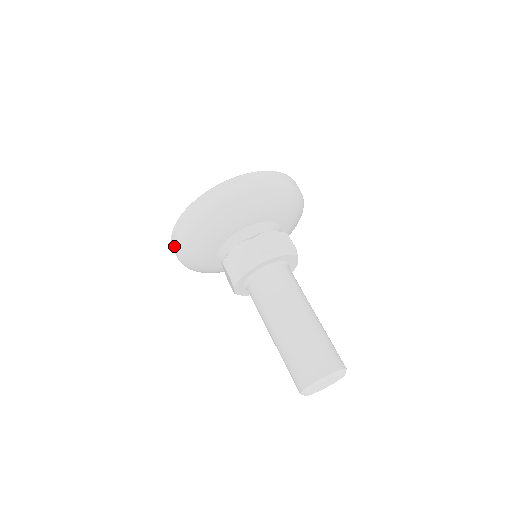
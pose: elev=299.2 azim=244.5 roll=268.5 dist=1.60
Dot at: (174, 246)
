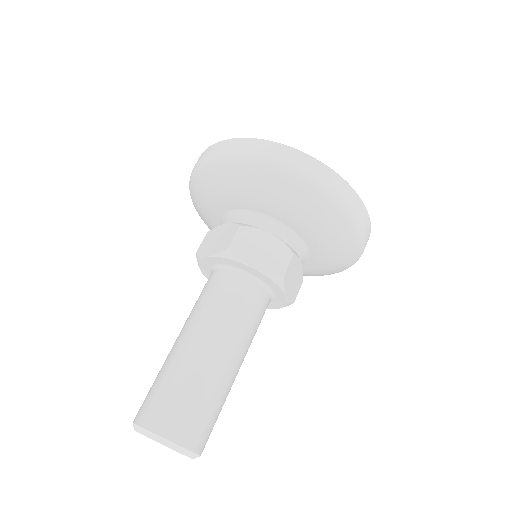
Dot at: occluded
